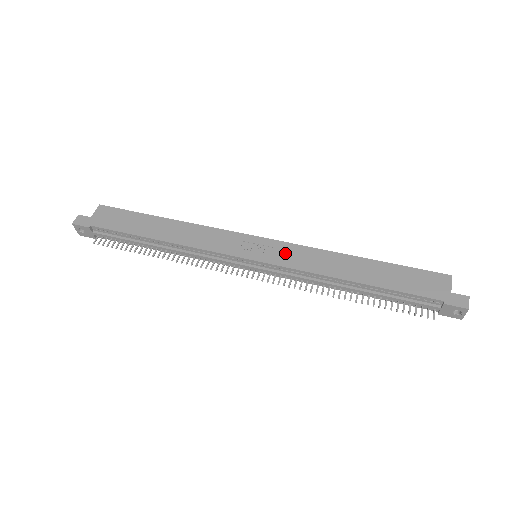
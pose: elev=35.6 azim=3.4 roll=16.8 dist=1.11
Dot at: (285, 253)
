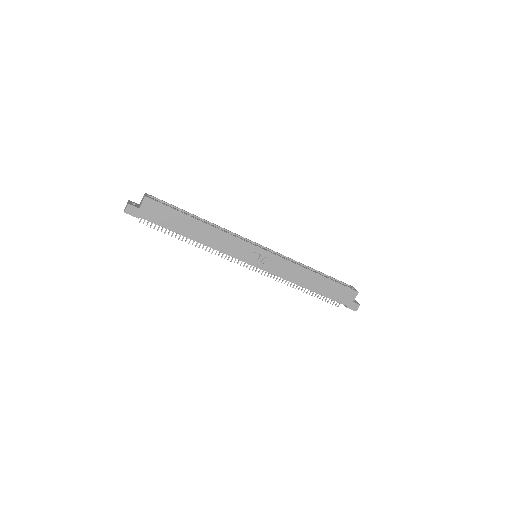
Dot at: (275, 264)
